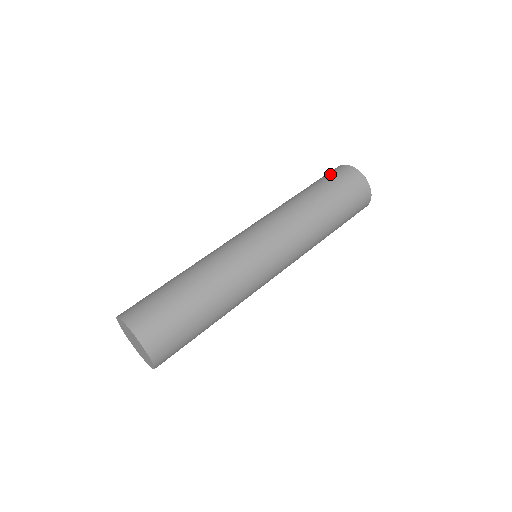
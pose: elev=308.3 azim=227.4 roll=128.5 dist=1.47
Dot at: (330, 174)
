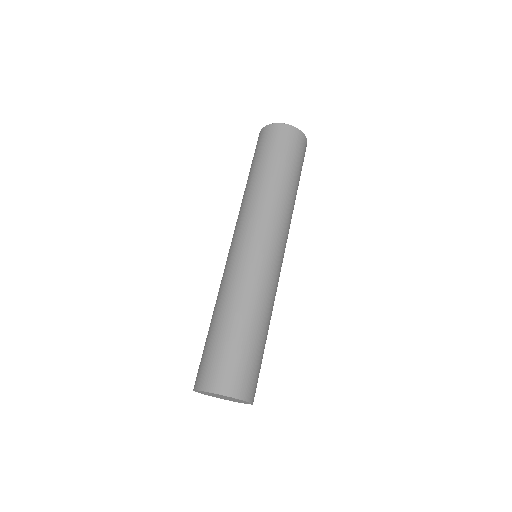
Dot at: (259, 145)
